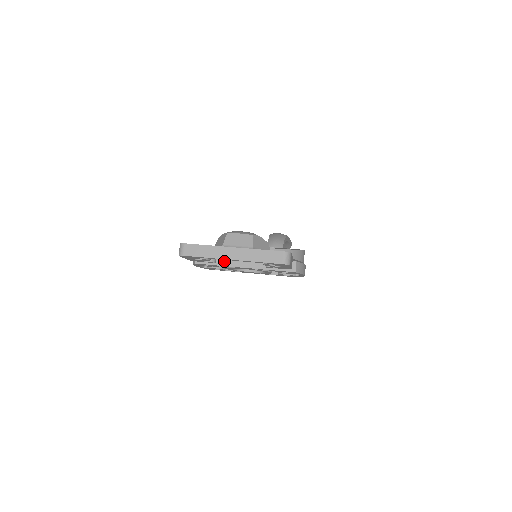
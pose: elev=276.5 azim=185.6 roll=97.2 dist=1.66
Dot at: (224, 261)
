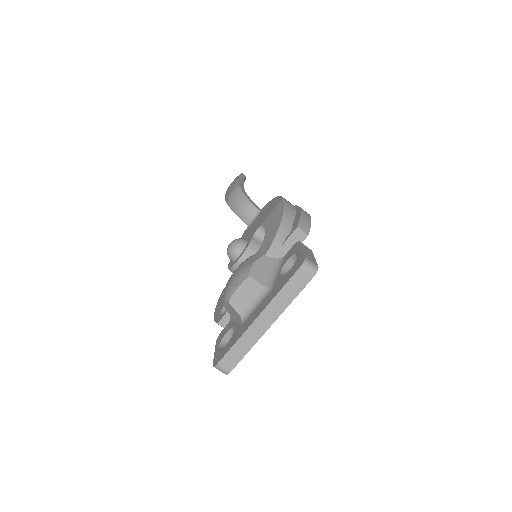
Dot at: occluded
